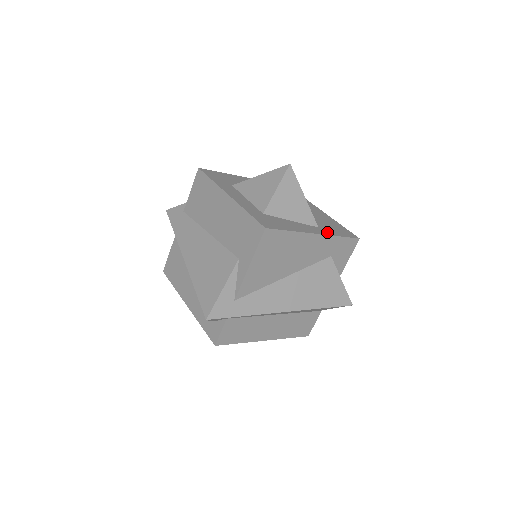
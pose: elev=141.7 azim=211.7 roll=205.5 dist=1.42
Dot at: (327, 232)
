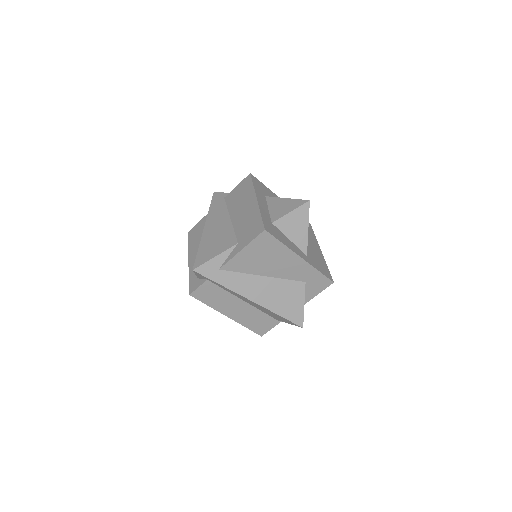
Dot at: (311, 262)
